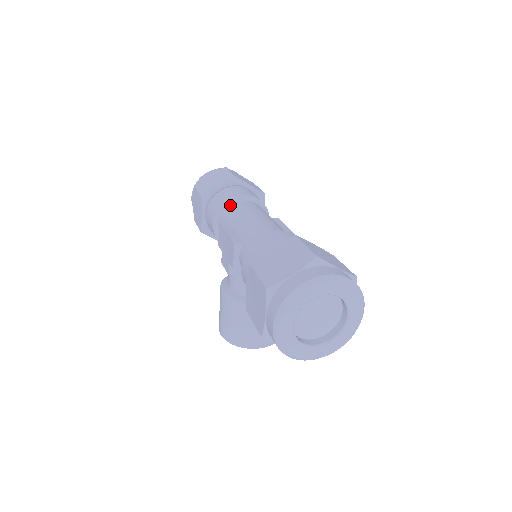
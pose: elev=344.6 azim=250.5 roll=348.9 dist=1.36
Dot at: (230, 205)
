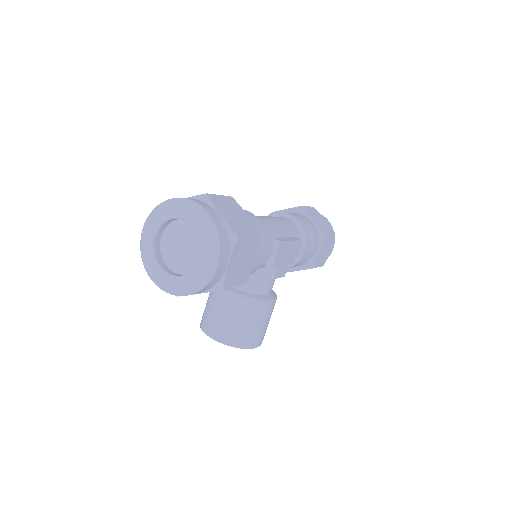
Dot at: occluded
